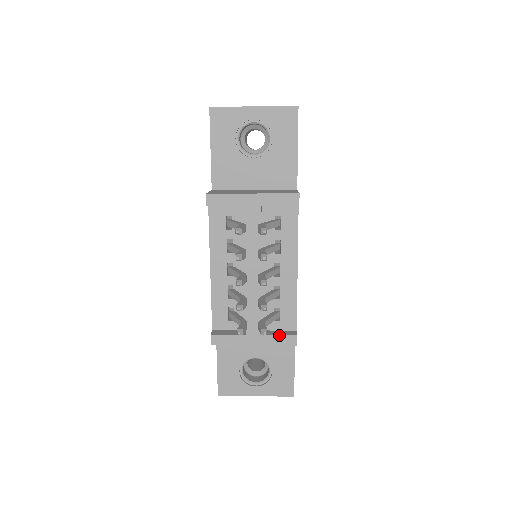
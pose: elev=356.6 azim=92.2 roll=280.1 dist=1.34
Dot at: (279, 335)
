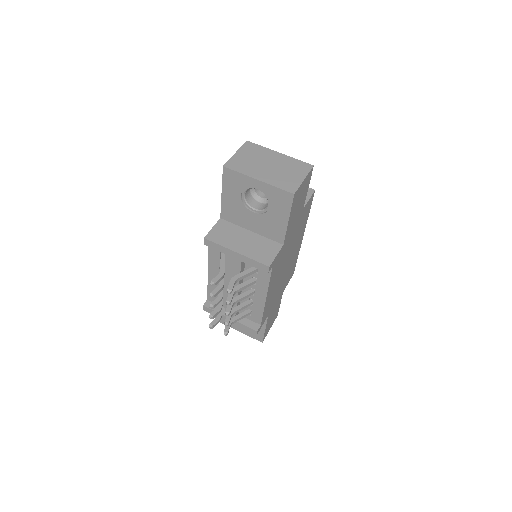
Dot at: (246, 326)
